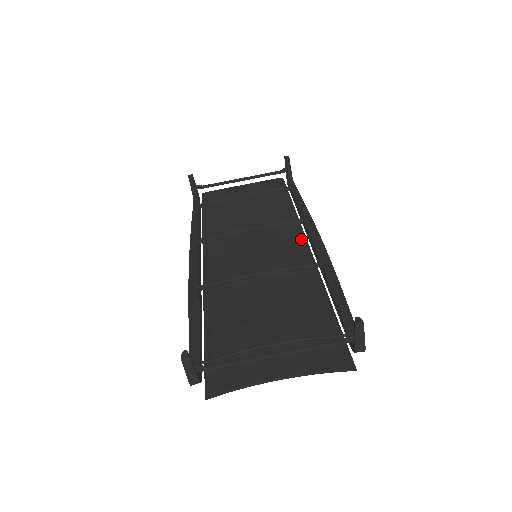
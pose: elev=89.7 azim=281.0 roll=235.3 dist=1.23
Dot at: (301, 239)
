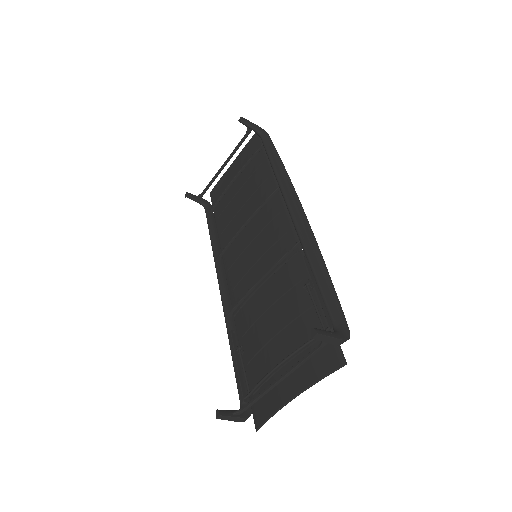
Dot at: (282, 214)
